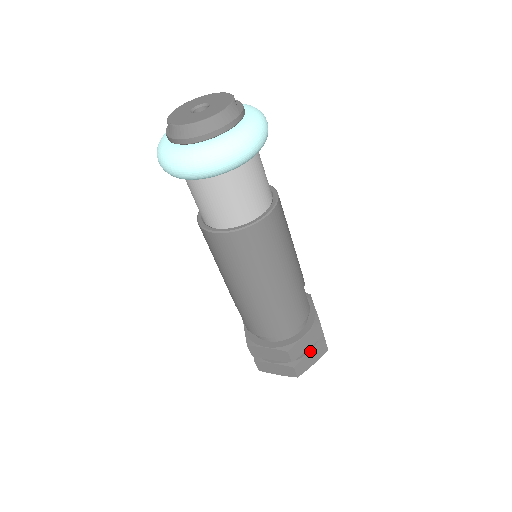
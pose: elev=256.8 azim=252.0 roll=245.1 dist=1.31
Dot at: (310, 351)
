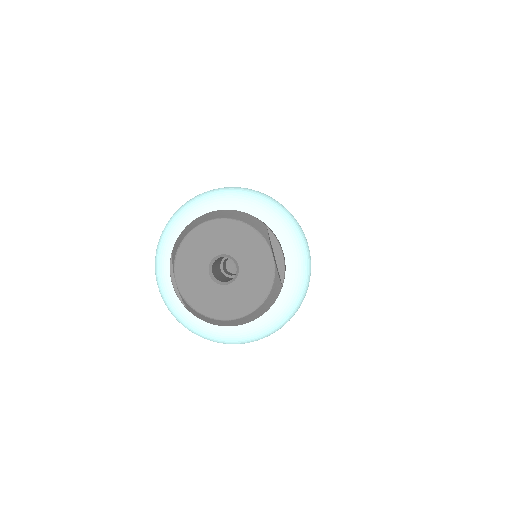
Dot at: occluded
